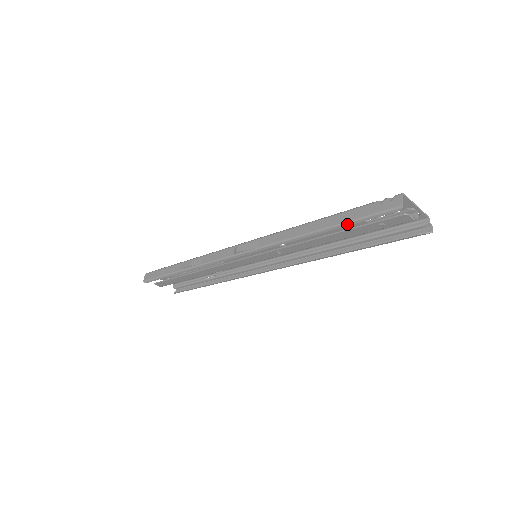
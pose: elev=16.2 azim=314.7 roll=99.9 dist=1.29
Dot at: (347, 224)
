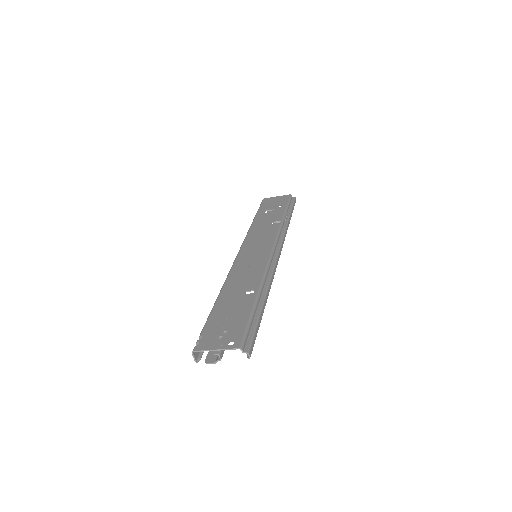
Dot at: occluded
